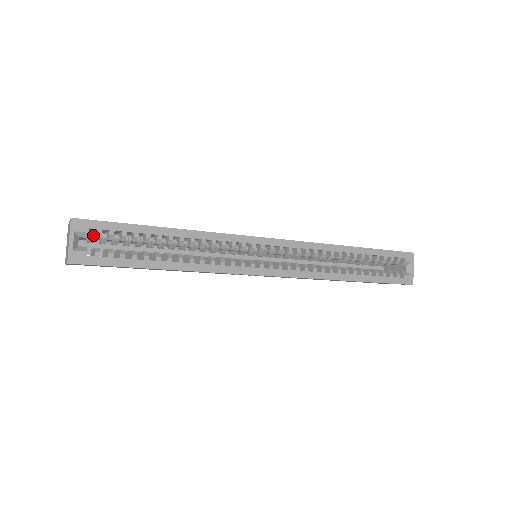
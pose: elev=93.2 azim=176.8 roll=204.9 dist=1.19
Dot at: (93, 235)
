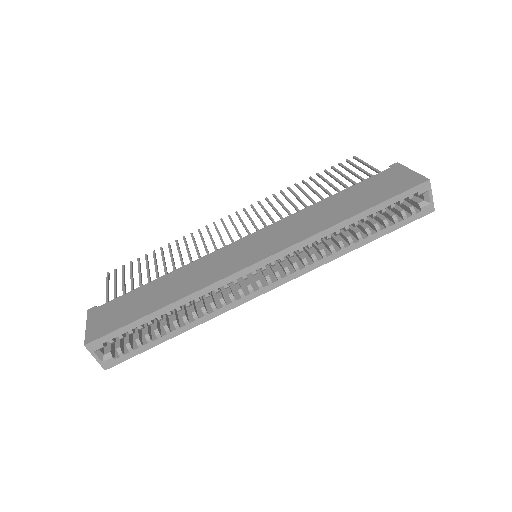
Dot at: occluded
